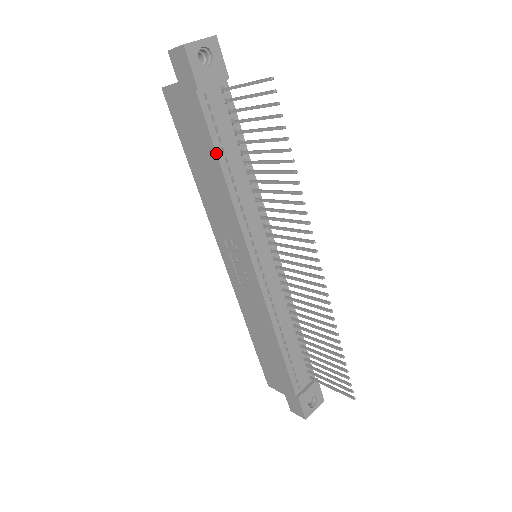
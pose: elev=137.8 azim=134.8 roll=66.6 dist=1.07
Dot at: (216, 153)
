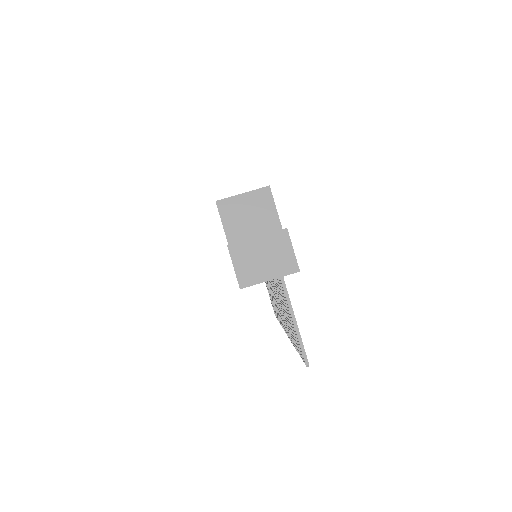
Dot at: occluded
